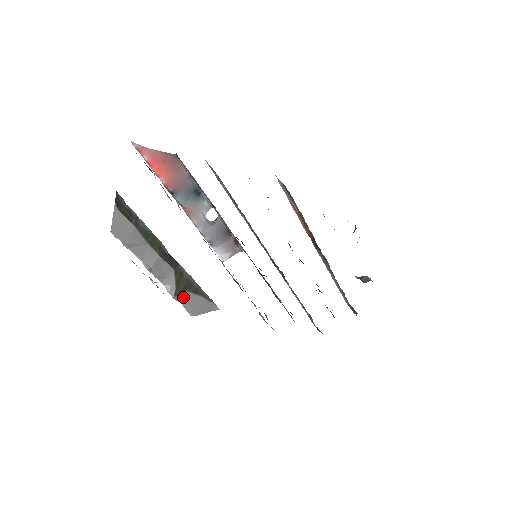
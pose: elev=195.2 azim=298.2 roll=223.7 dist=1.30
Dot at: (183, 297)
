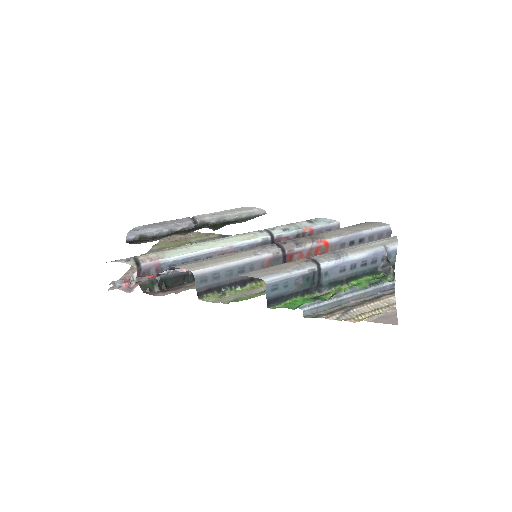
Dot at: occluded
